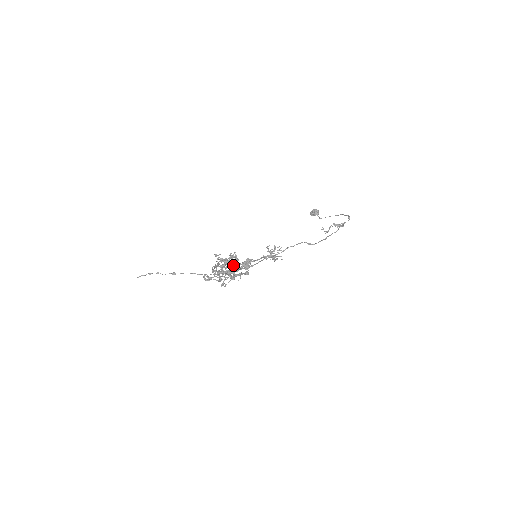
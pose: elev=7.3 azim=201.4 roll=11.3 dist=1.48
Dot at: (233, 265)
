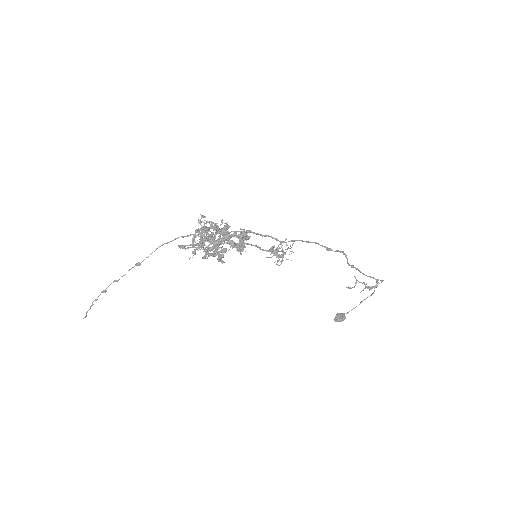
Dot at: (221, 228)
